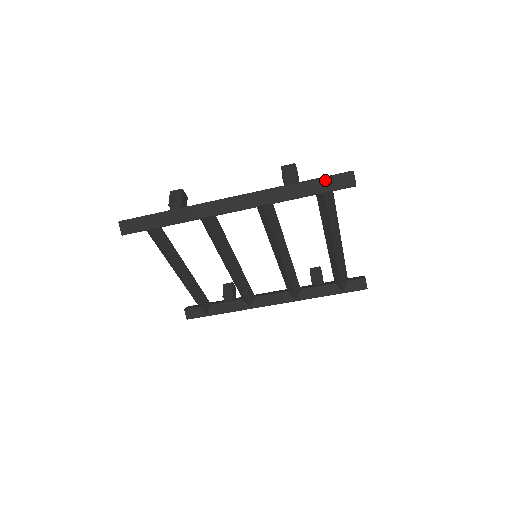
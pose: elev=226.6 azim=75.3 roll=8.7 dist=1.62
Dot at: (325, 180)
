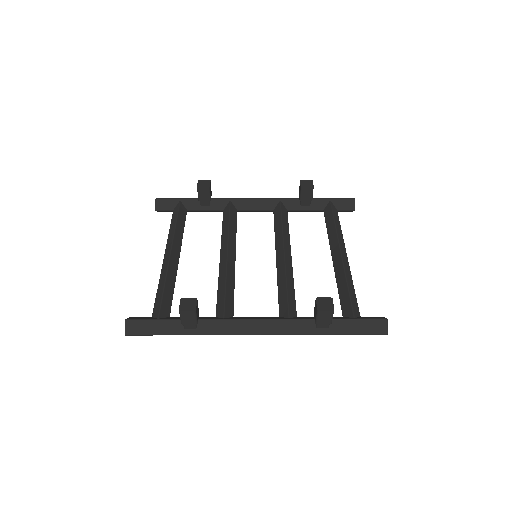
Dot at: (357, 334)
